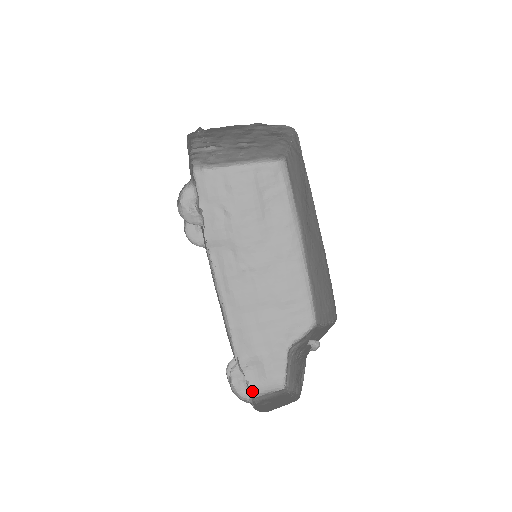
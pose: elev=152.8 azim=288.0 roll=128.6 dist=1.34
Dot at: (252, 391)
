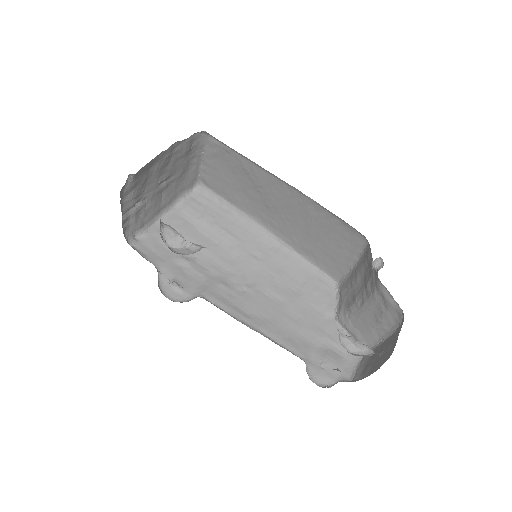
Dot at: (345, 377)
